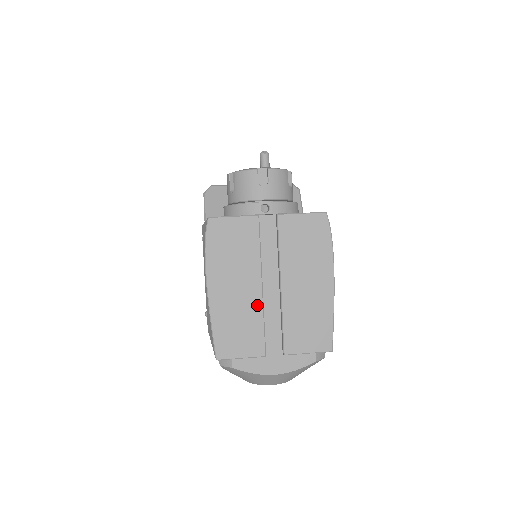
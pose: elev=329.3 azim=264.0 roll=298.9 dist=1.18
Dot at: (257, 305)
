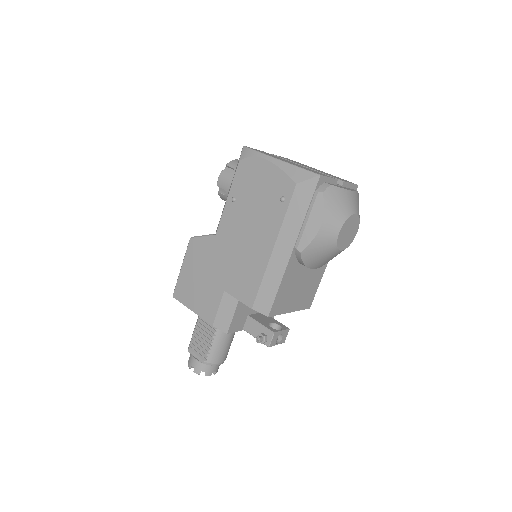
Dot at: occluded
